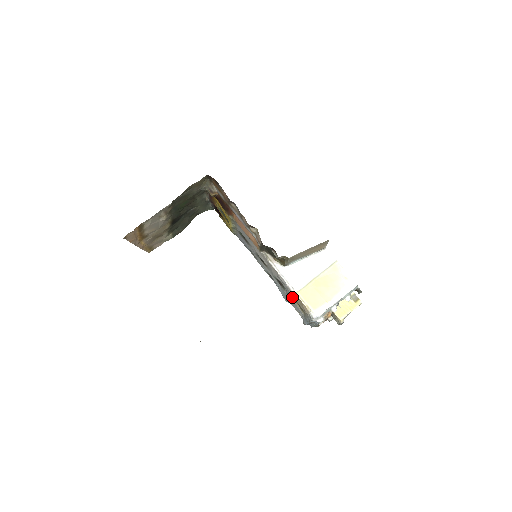
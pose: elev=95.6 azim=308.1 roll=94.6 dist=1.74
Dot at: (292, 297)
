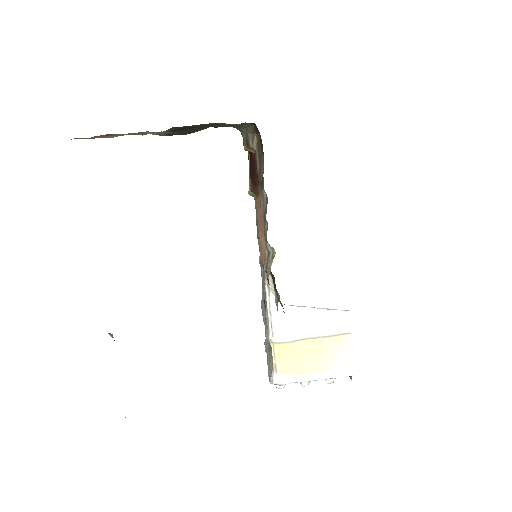
Dot at: occluded
